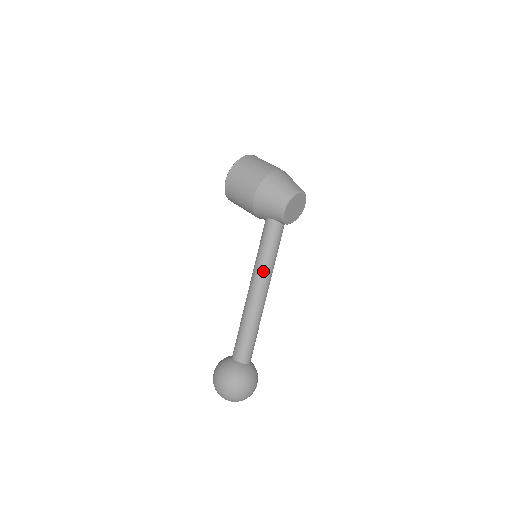
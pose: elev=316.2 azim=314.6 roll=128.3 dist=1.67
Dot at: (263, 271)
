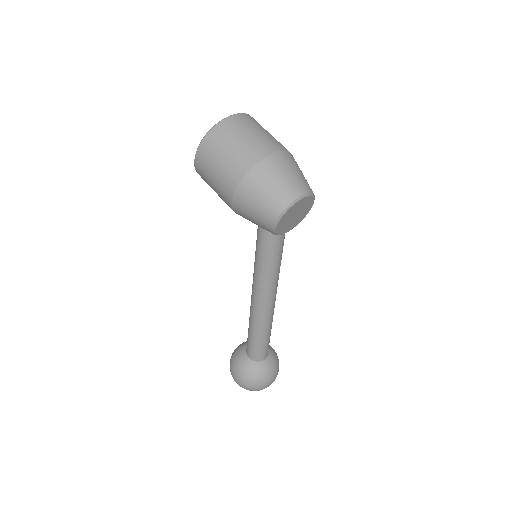
Dot at: (263, 284)
